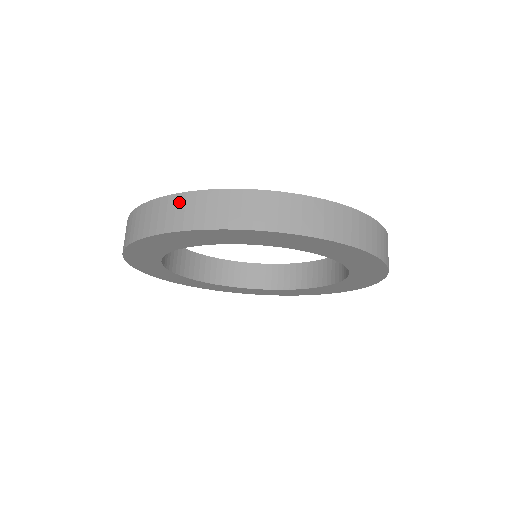
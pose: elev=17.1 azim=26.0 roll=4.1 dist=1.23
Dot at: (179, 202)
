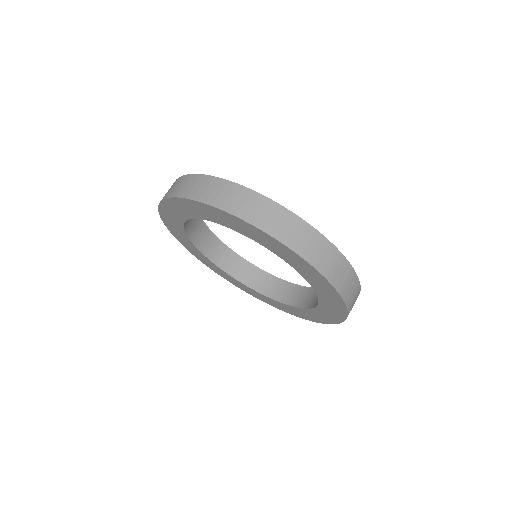
Dot at: (243, 193)
